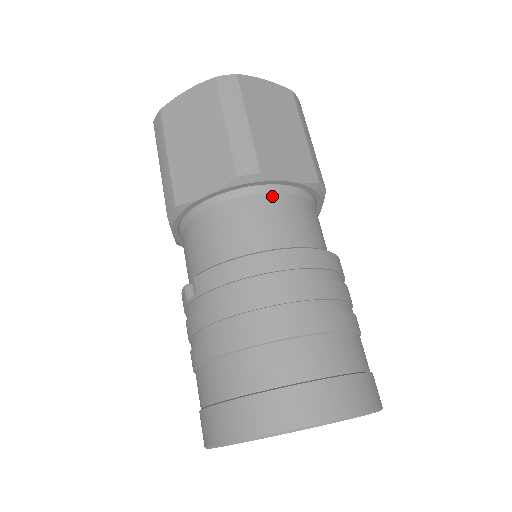
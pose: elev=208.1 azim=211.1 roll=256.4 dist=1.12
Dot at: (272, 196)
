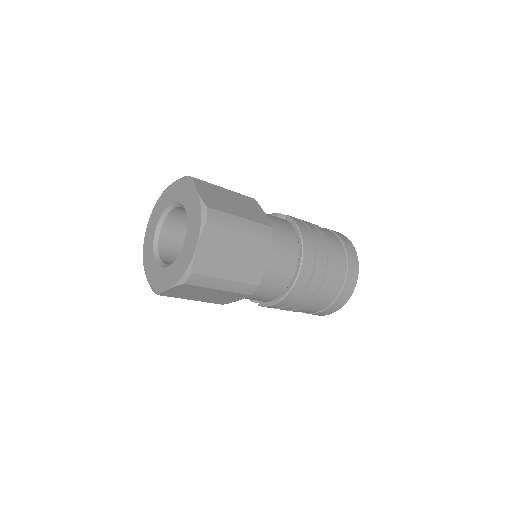
Dot at: (265, 275)
